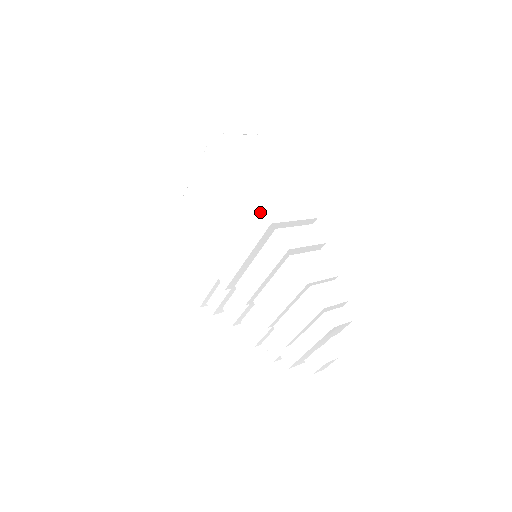
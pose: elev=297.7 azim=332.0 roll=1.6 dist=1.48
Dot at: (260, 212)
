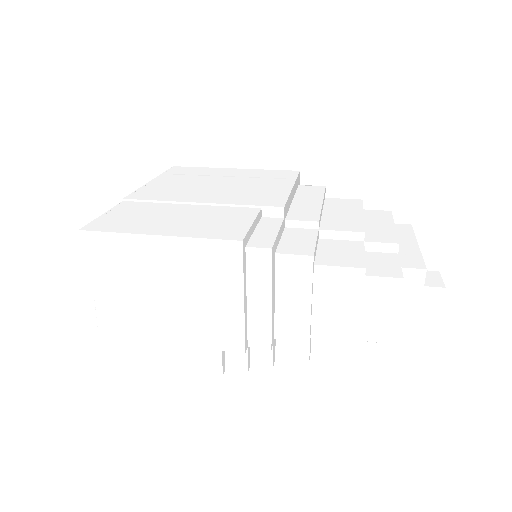
Dot at: (281, 171)
